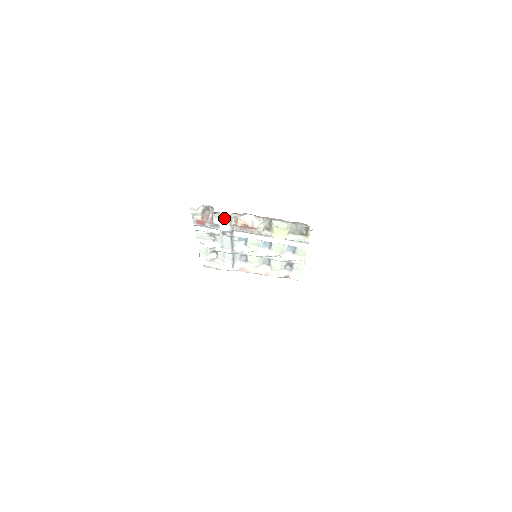
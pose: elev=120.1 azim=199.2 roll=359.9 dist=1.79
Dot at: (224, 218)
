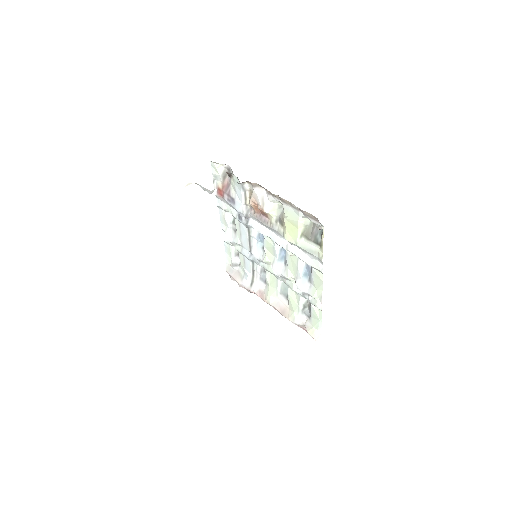
Dot at: (239, 188)
